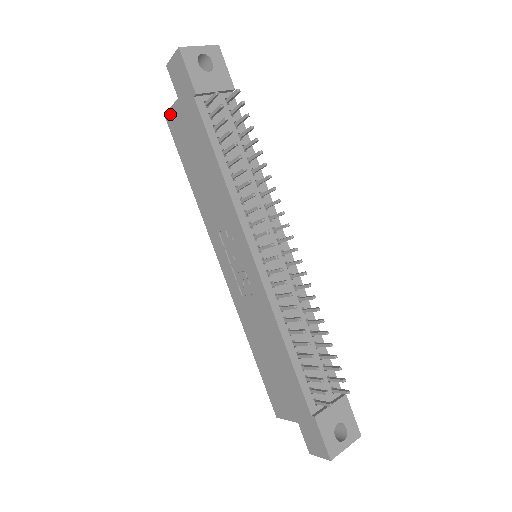
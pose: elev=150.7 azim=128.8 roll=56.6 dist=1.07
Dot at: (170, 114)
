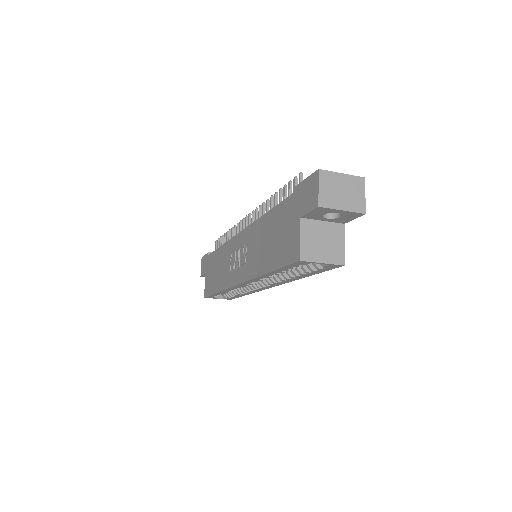
Dot at: (205, 289)
